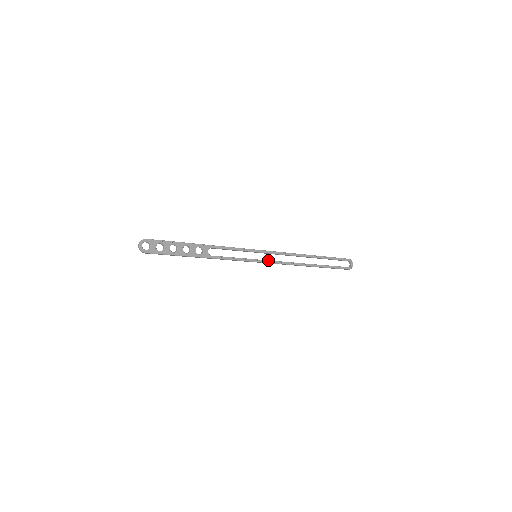
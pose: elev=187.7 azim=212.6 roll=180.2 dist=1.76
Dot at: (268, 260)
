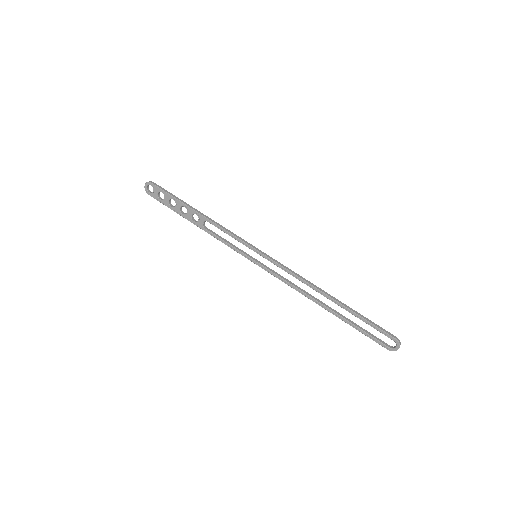
Dot at: (268, 268)
